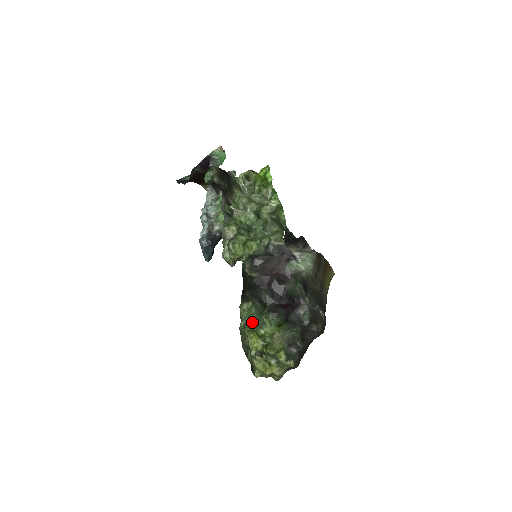
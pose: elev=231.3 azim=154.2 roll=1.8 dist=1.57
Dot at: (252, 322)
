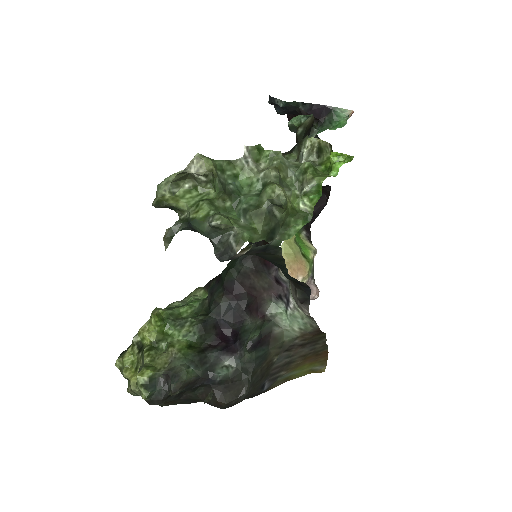
Dot at: (178, 312)
